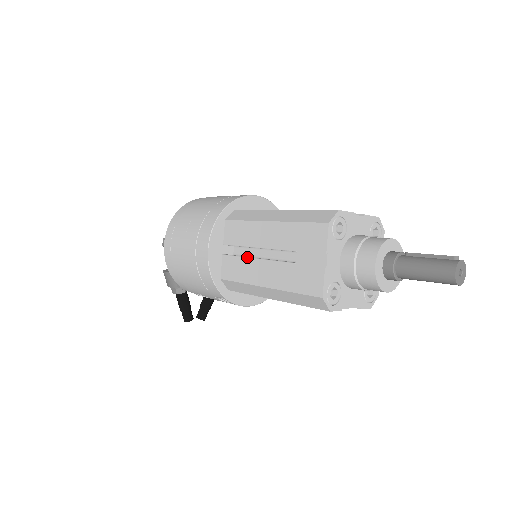
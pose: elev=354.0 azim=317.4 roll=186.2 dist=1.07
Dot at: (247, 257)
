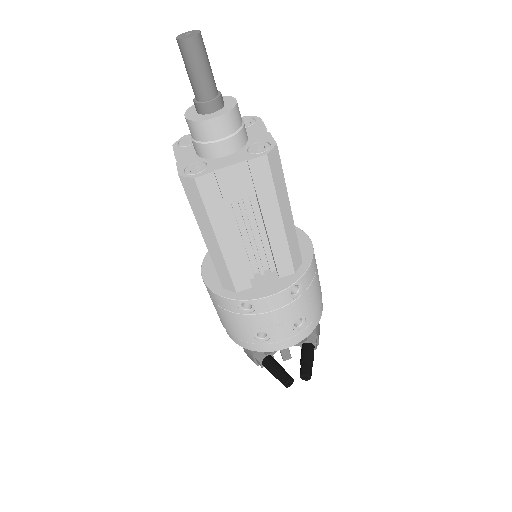
Dot at: occluded
